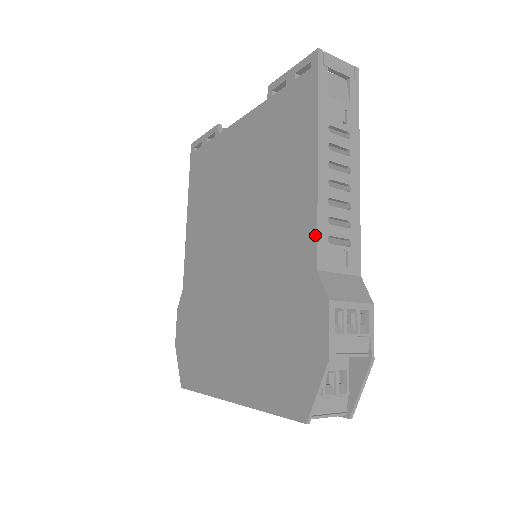
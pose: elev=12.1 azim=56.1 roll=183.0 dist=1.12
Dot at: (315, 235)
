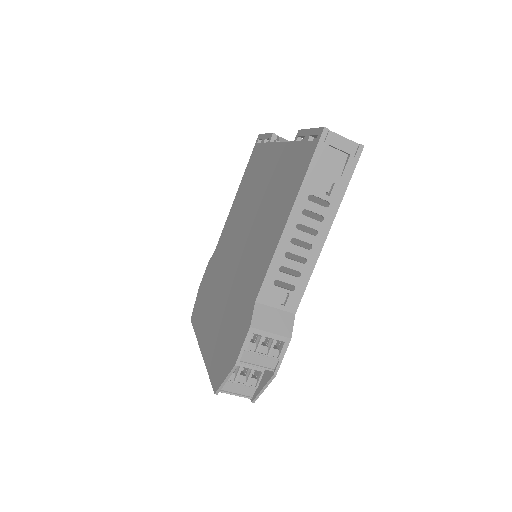
Dot at: (264, 276)
